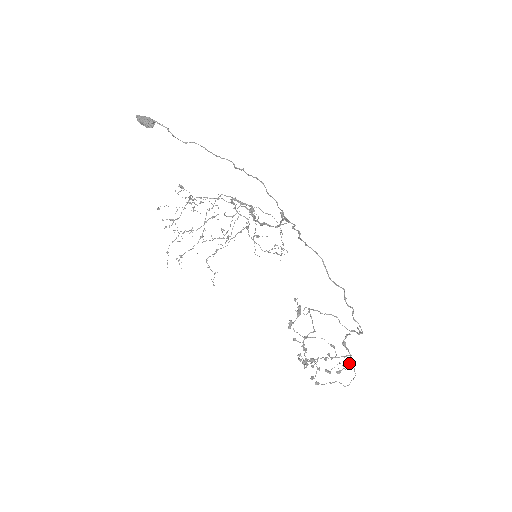
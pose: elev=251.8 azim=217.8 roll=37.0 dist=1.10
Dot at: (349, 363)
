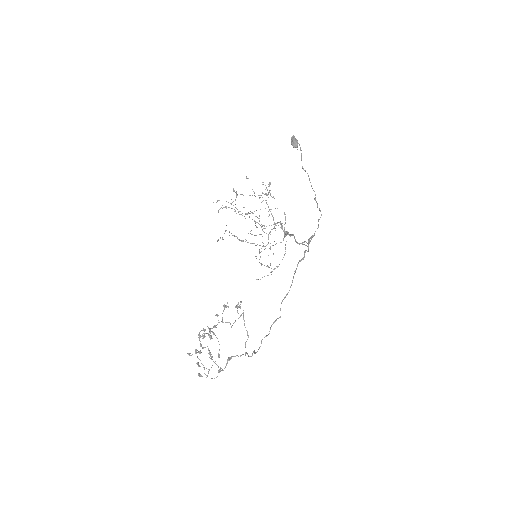
Dot at: (219, 370)
